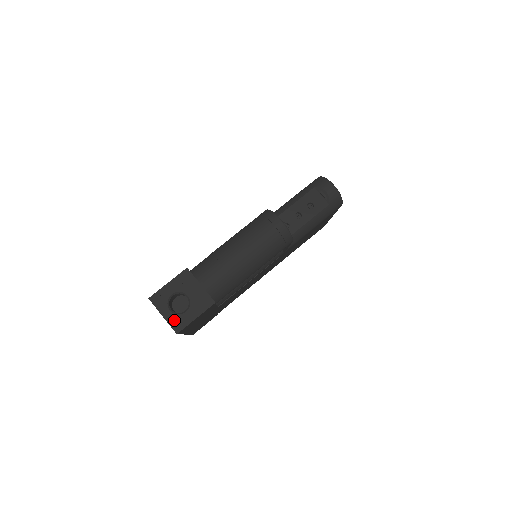
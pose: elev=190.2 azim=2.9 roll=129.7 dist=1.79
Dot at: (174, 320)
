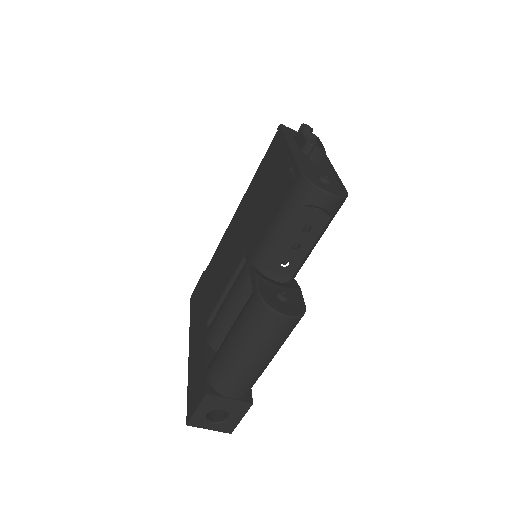
Dot at: (222, 428)
